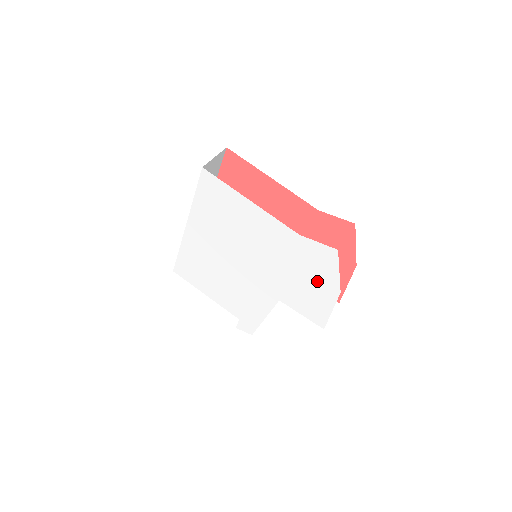
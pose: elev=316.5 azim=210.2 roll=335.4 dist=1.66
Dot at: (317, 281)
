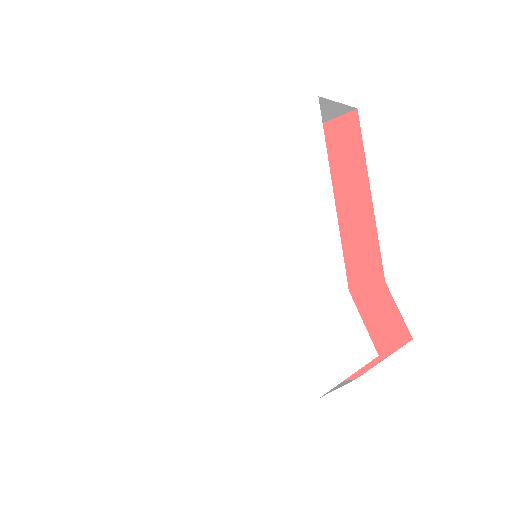
Dot at: (305, 358)
